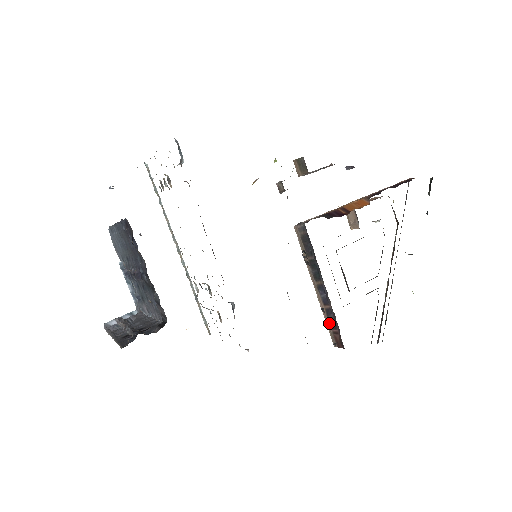
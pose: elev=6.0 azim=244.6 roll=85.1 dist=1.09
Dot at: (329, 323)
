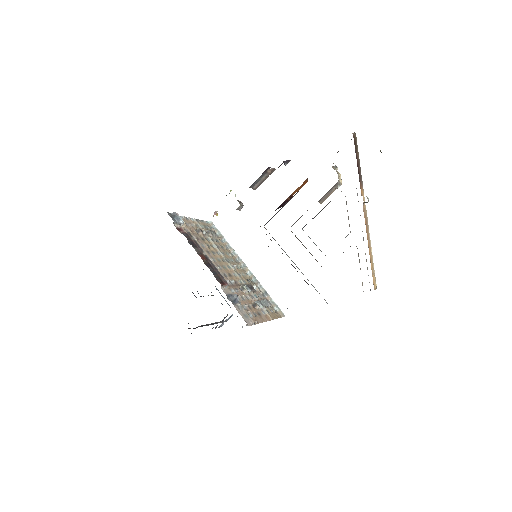
Dot at: occluded
